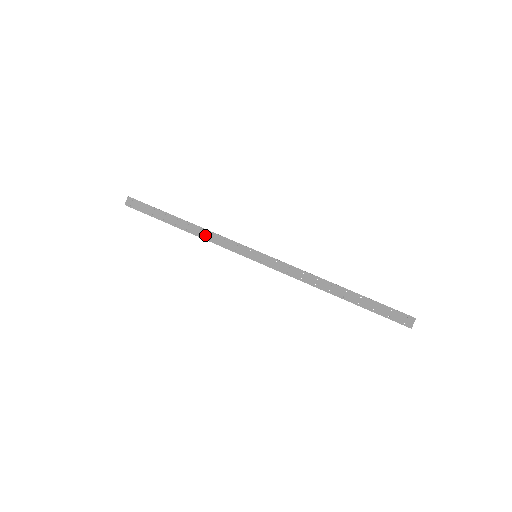
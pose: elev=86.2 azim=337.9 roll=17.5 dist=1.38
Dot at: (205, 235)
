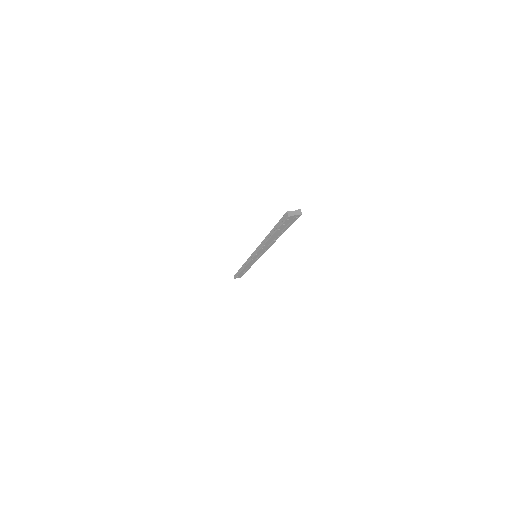
Dot at: occluded
